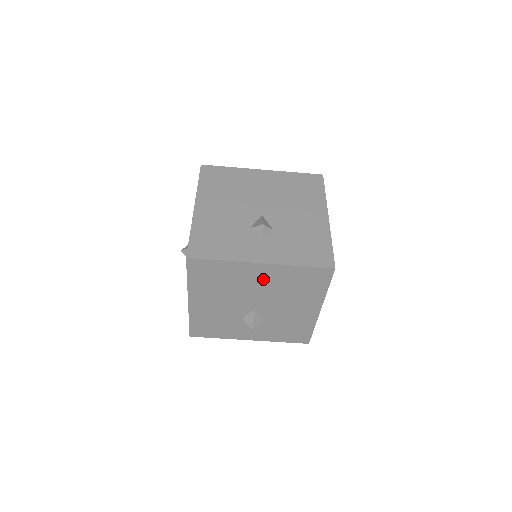
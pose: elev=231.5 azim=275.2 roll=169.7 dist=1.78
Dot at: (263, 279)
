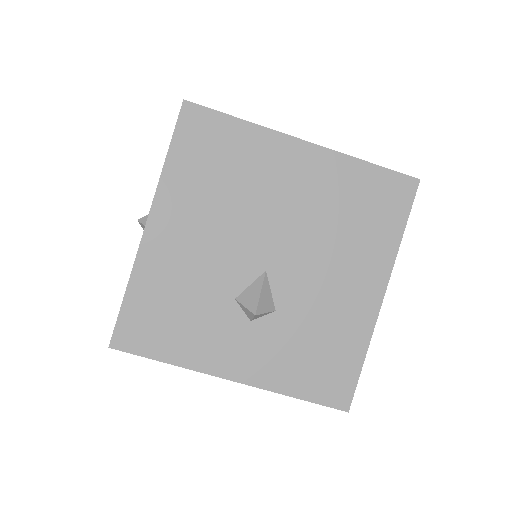
Dot at: (299, 184)
